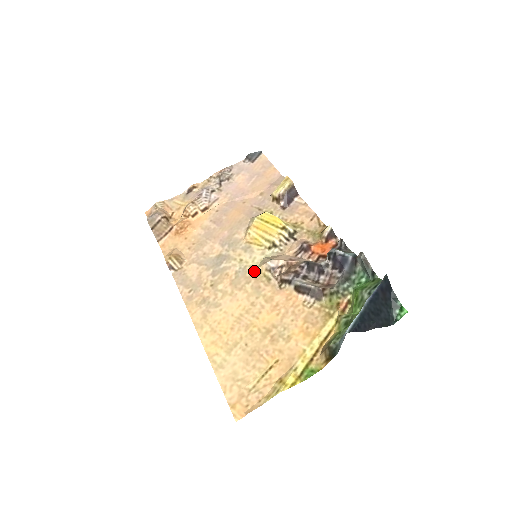
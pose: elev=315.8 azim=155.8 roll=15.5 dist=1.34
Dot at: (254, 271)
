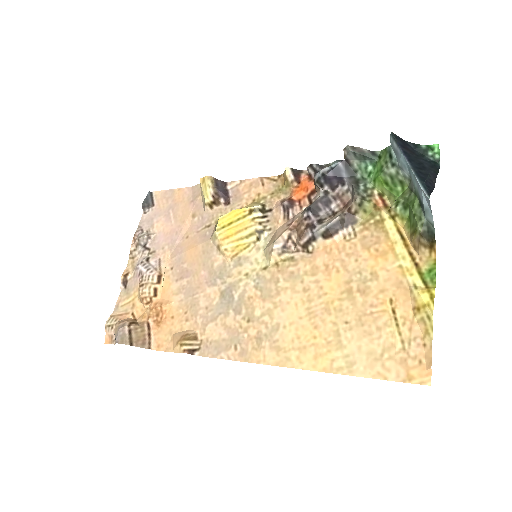
Dot at: (270, 268)
